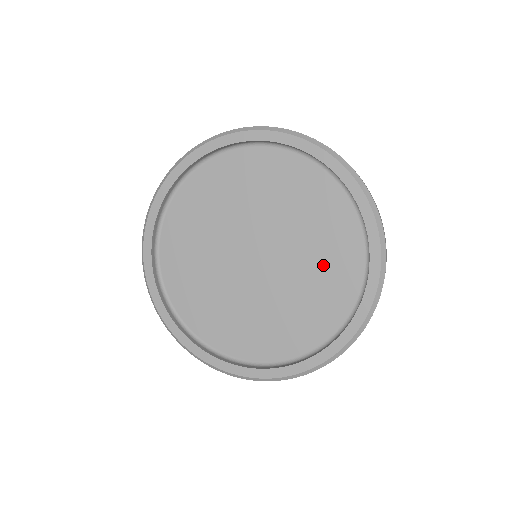
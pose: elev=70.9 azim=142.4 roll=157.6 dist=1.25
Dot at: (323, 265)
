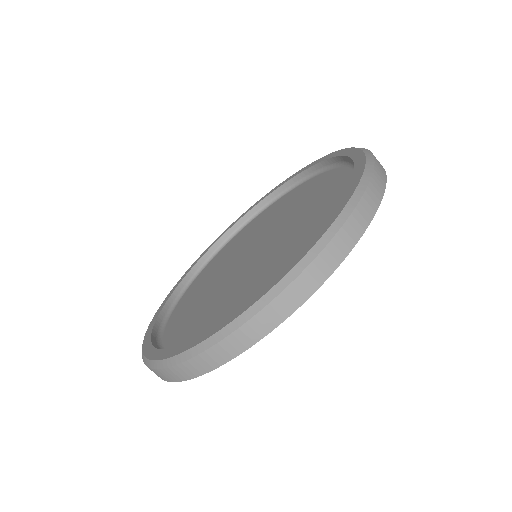
Dot at: (300, 239)
